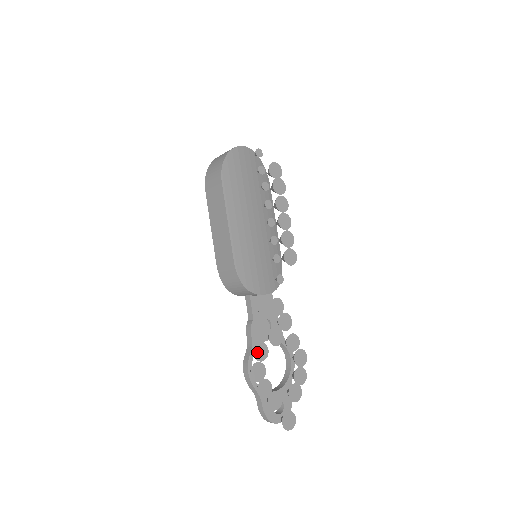
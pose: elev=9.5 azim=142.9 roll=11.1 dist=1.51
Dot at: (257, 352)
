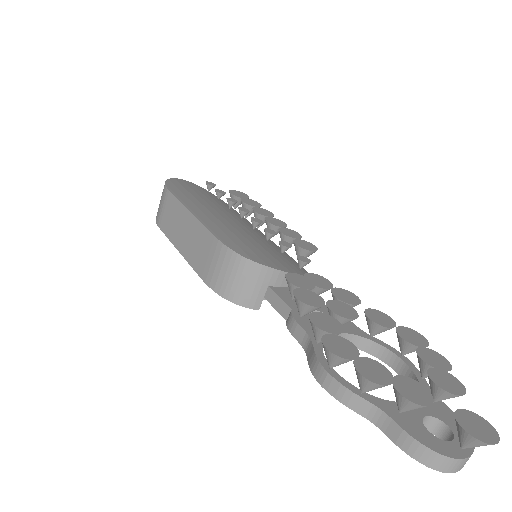
Dot at: (318, 323)
